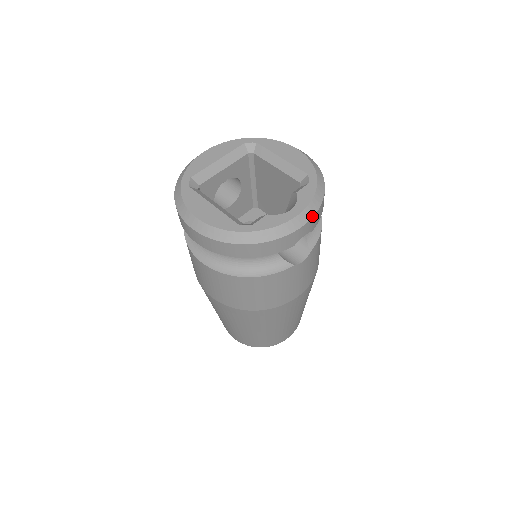
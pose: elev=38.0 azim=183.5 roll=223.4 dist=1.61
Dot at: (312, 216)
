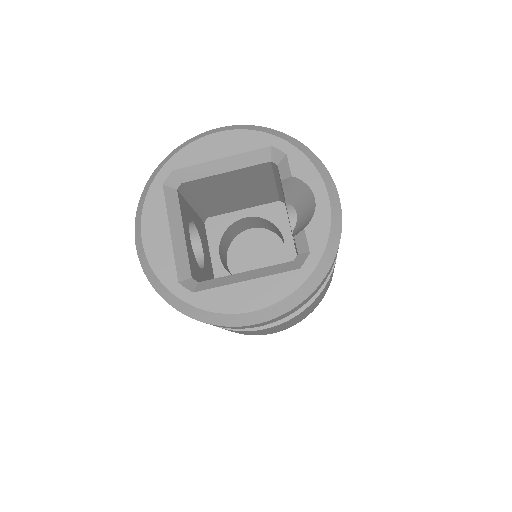
Dot at: (332, 181)
